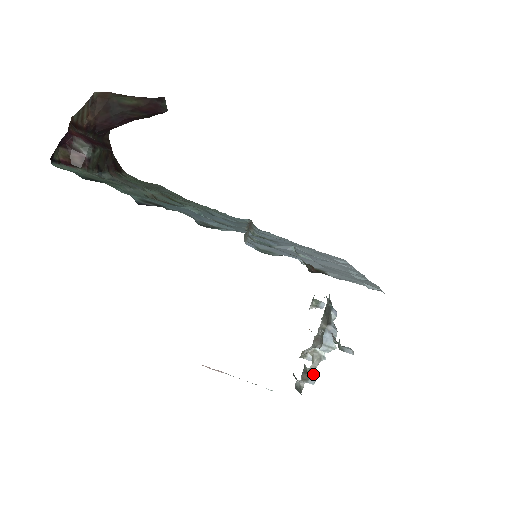
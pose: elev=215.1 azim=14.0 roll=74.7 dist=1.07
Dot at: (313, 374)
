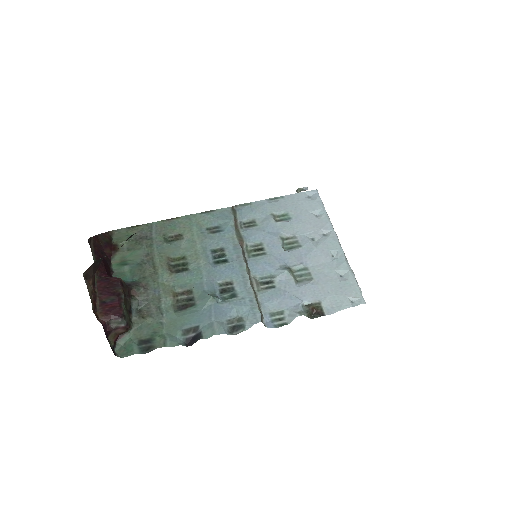
Dot at: occluded
